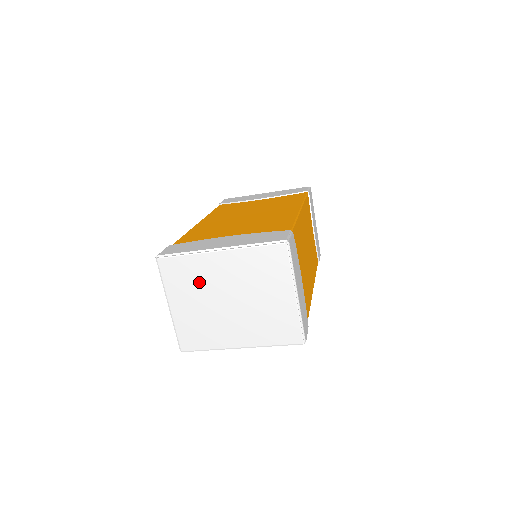
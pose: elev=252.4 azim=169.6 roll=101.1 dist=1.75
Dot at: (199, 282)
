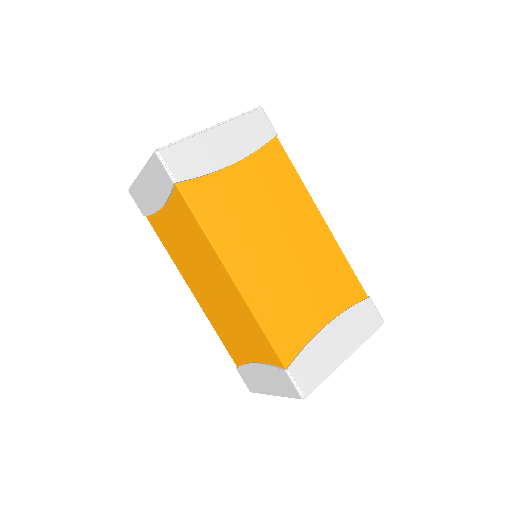
Dot at: occluded
